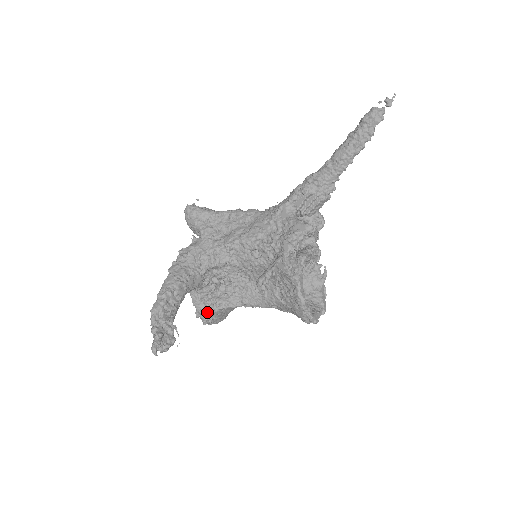
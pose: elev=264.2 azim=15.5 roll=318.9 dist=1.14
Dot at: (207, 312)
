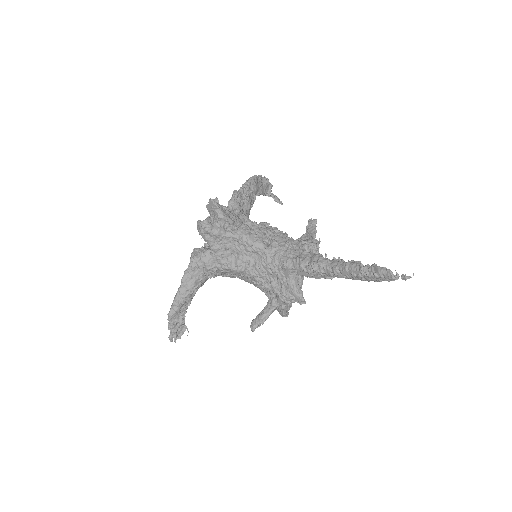
Dot at: occluded
